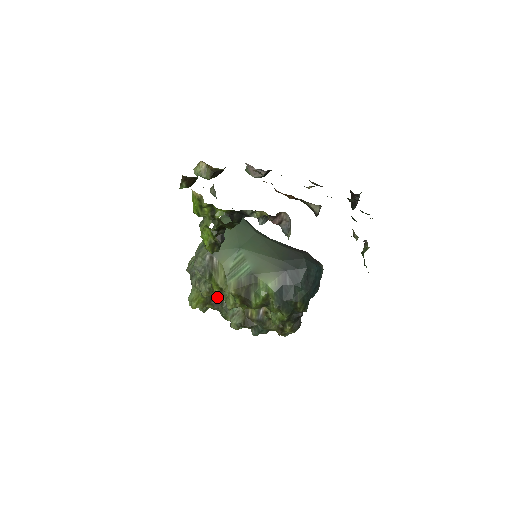
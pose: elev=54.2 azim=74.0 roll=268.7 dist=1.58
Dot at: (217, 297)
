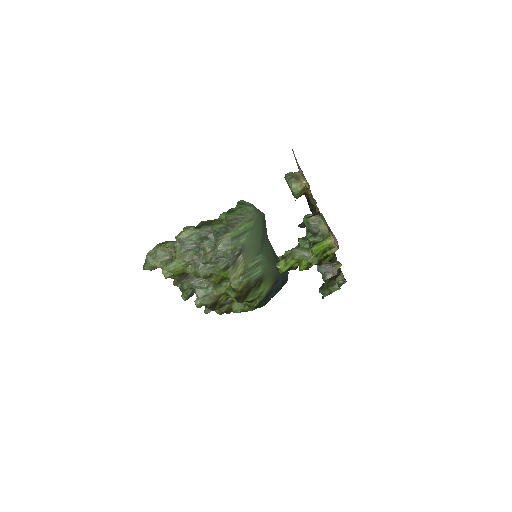
Dot at: occluded
